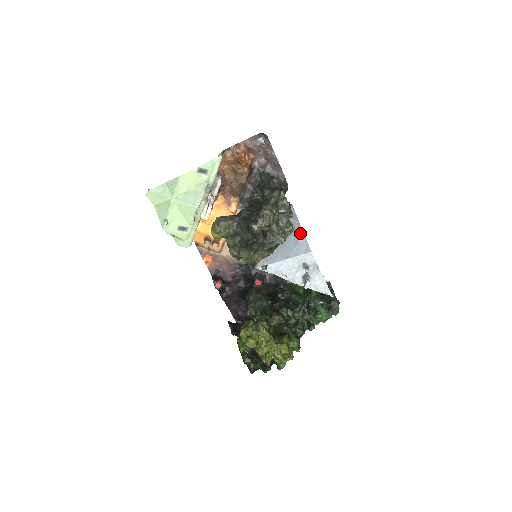
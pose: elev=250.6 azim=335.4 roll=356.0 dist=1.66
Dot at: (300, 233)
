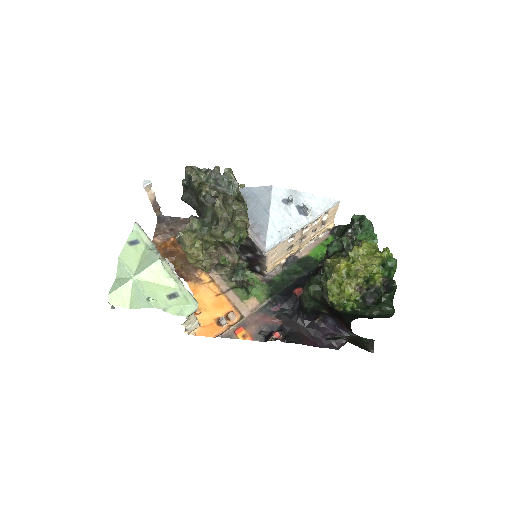
Dot at: (249, 191)
